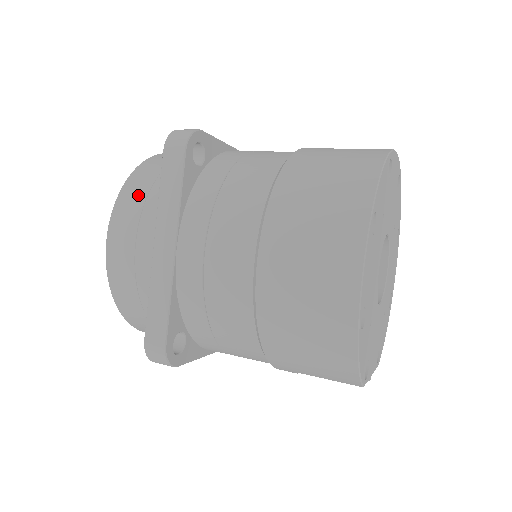
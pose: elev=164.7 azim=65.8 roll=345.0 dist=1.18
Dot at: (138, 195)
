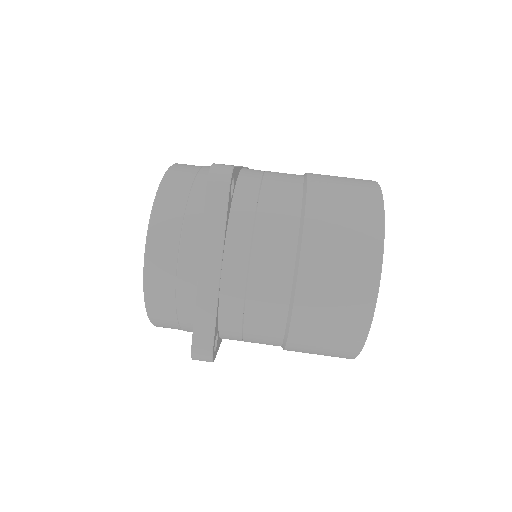
Dot at: occluded
